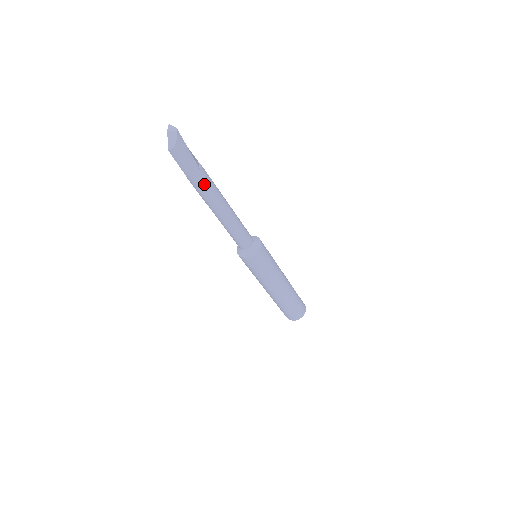
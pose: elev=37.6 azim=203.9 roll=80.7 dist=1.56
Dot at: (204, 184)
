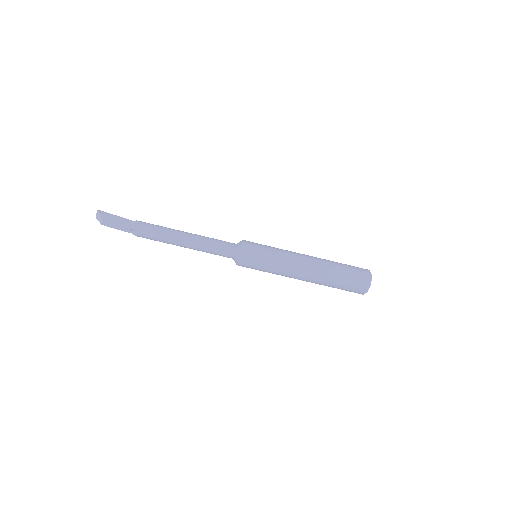
Dot at: (147, 228)
